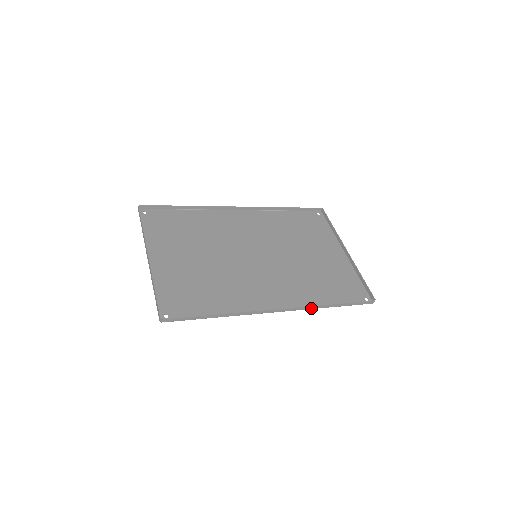
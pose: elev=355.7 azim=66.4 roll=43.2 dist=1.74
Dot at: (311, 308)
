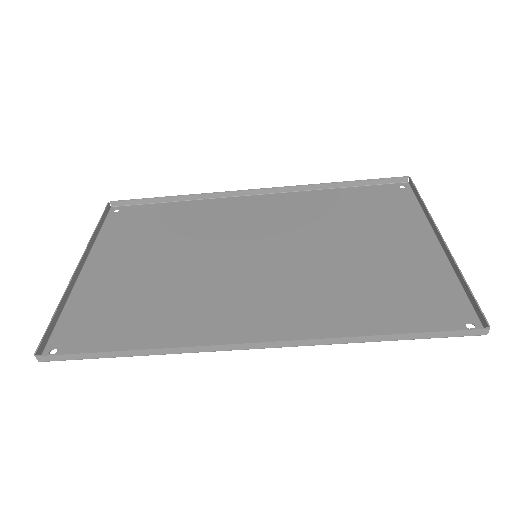
Dot at: (327, 342)
